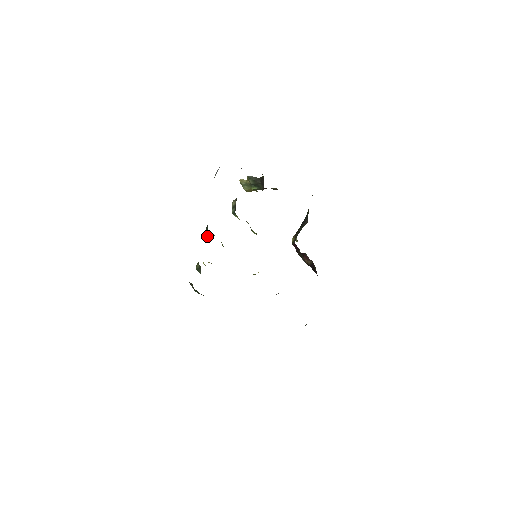
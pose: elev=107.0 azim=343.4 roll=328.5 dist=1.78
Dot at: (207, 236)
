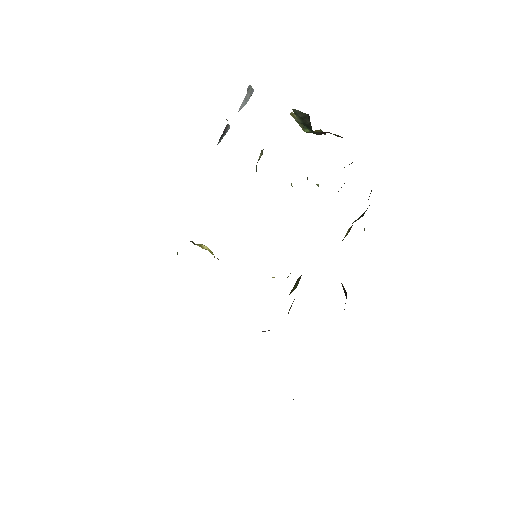
Dot at: occluded
